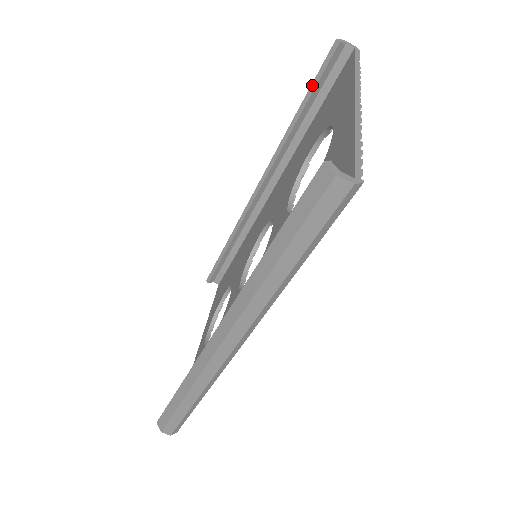
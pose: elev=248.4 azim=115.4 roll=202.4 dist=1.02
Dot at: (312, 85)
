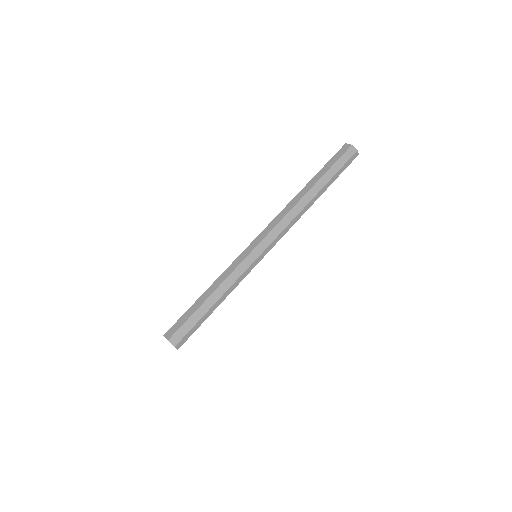
Dot at: occluded
